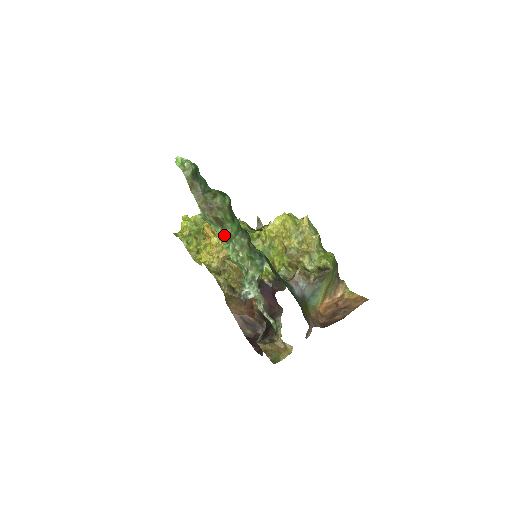
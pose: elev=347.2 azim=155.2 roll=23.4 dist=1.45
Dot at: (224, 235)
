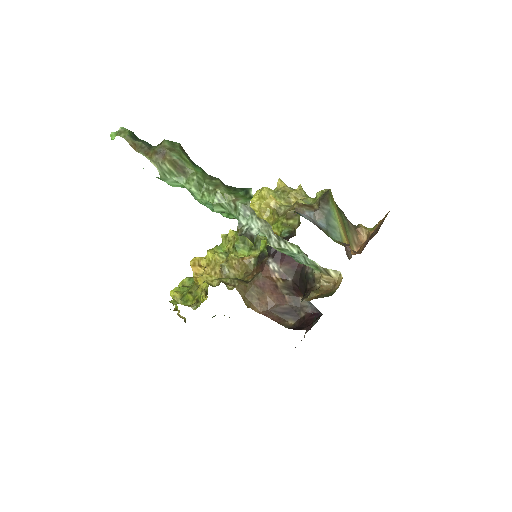
Dot at: (191, 182)
